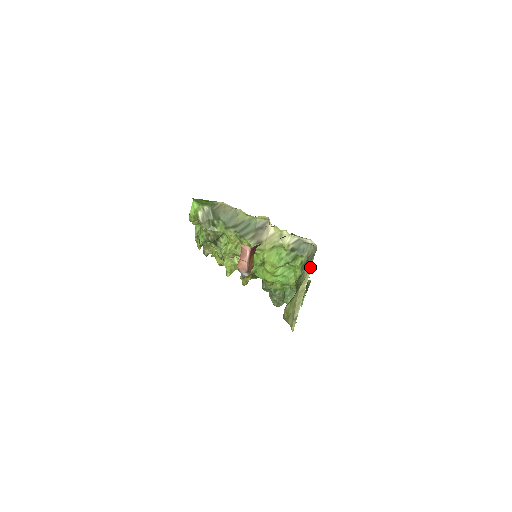
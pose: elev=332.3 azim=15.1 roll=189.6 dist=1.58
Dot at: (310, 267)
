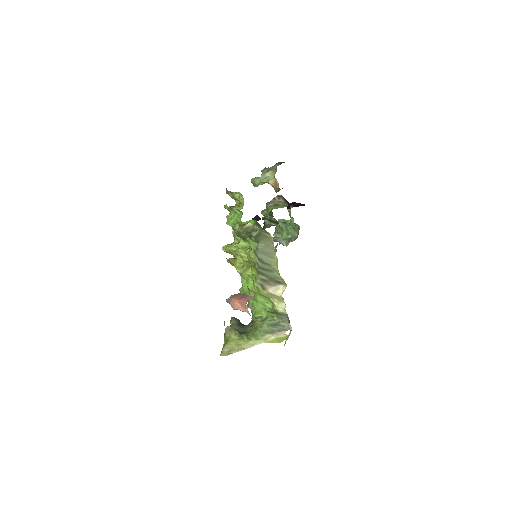
Dot at: (271, 342)
